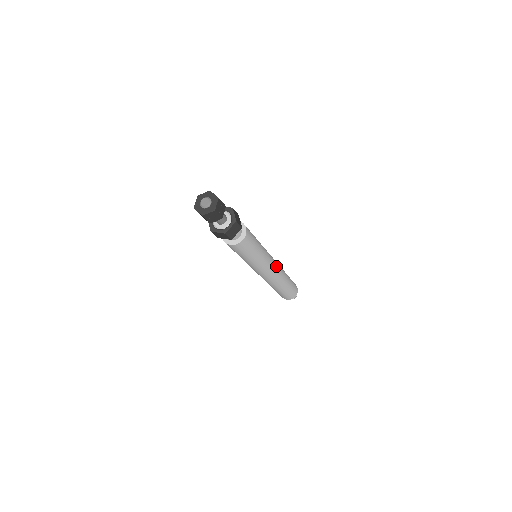
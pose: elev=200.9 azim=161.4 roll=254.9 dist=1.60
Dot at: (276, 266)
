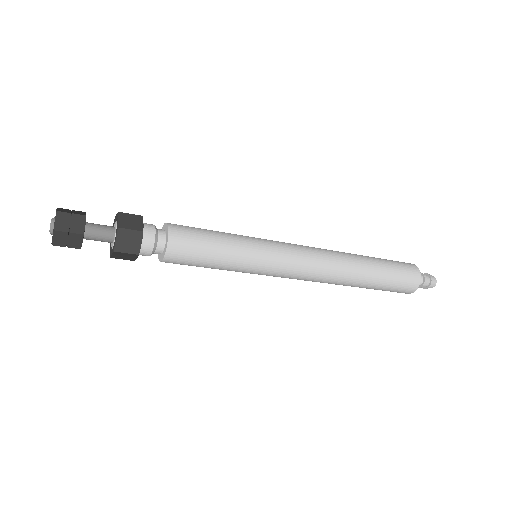
Dot at: (307, 272)
